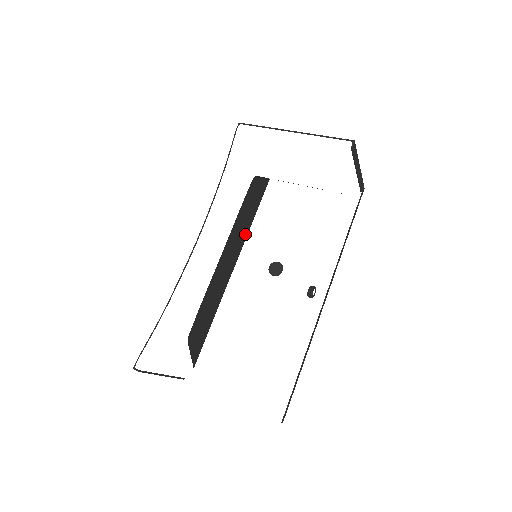
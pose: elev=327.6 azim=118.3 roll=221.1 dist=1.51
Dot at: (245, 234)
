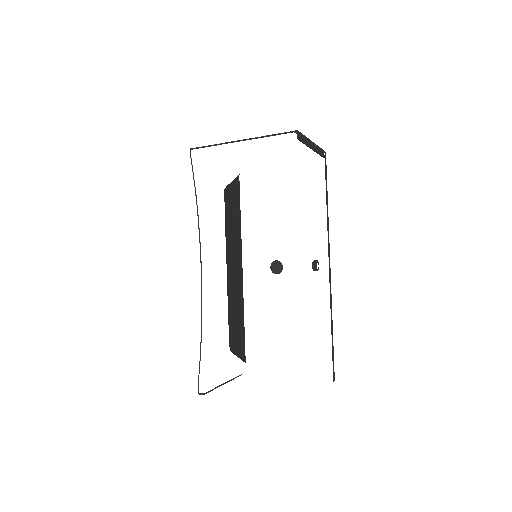
Dot at: (239, 234)
